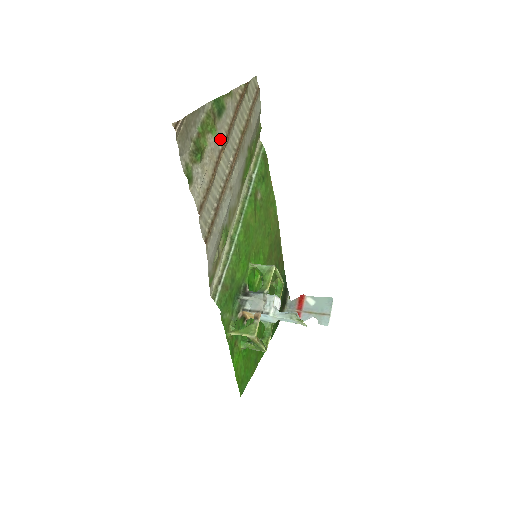
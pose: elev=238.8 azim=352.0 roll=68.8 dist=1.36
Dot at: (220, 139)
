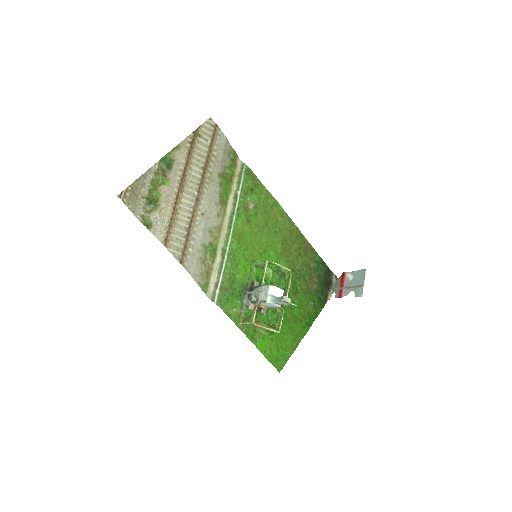
Dot at: (175, 184)
